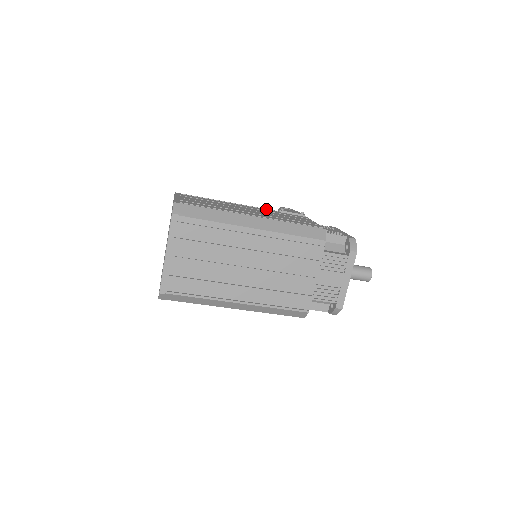
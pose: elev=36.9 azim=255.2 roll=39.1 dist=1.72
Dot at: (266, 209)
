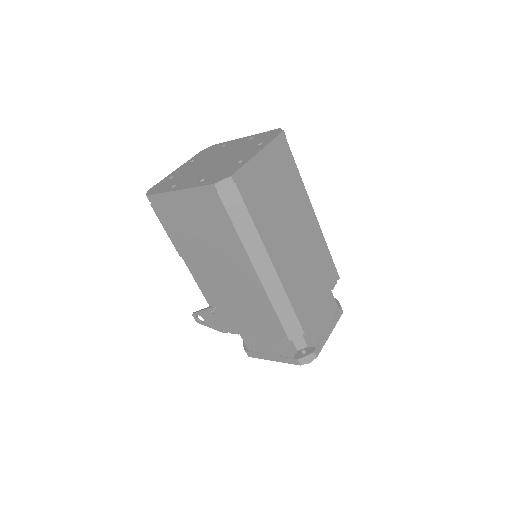
Dot at: occluded
